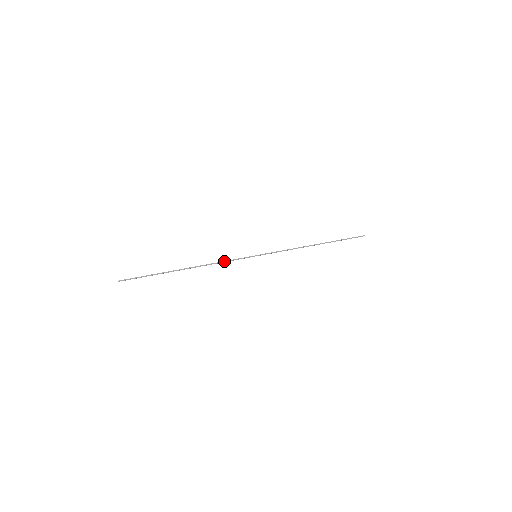
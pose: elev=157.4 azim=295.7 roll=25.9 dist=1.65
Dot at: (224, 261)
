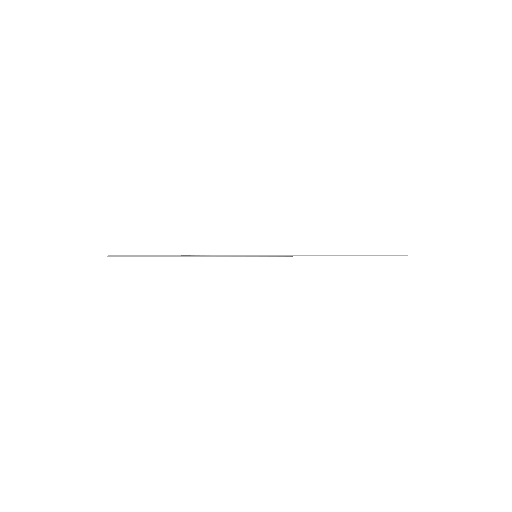
Dot at: (217, 255)
